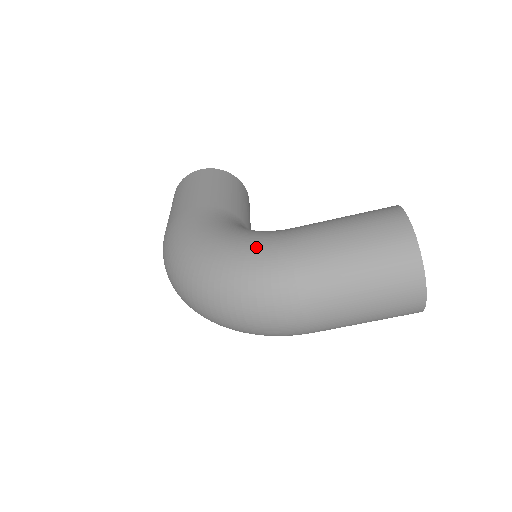
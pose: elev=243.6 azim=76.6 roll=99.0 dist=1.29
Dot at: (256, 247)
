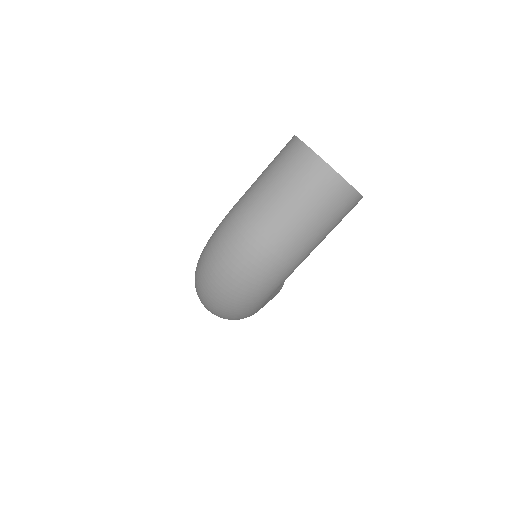
Dot at: occluded
